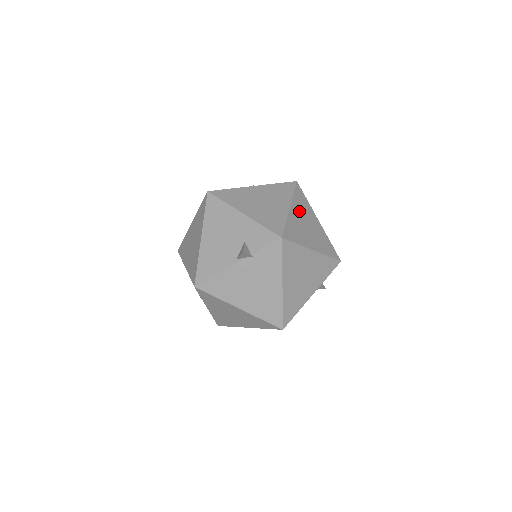
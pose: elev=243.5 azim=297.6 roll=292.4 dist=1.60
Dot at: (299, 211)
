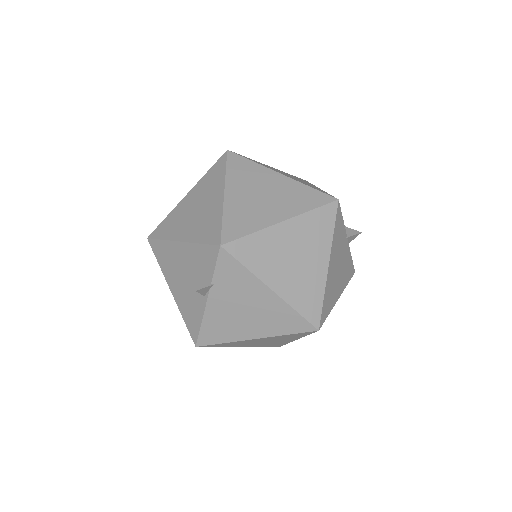
Dot at: (241, 187)
